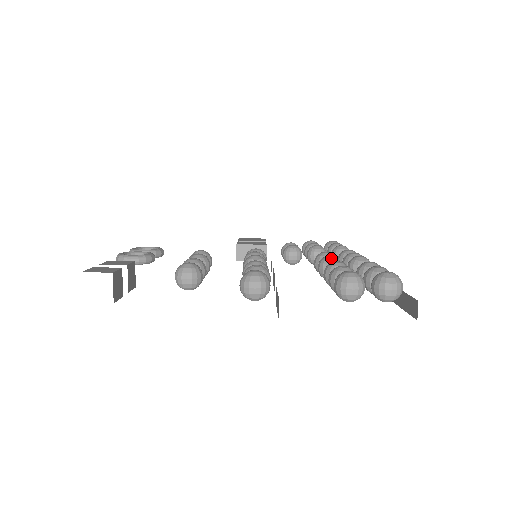
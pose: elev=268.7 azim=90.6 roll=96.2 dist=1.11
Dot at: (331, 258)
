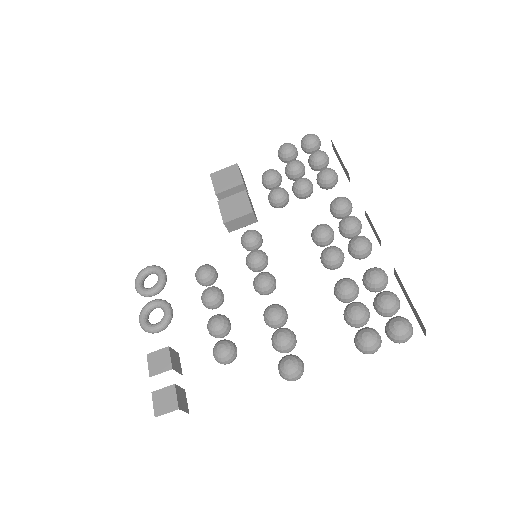
Dot at: (333, 258)
